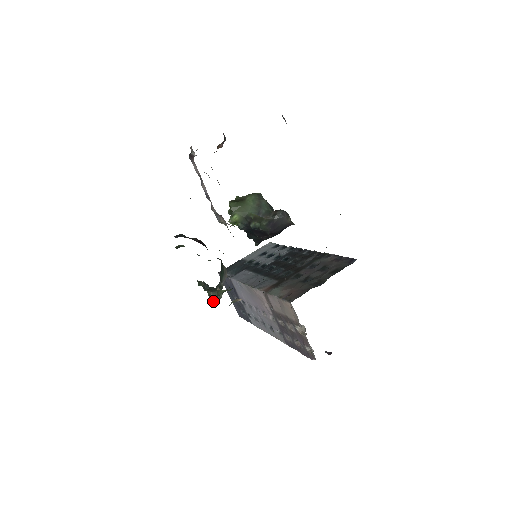
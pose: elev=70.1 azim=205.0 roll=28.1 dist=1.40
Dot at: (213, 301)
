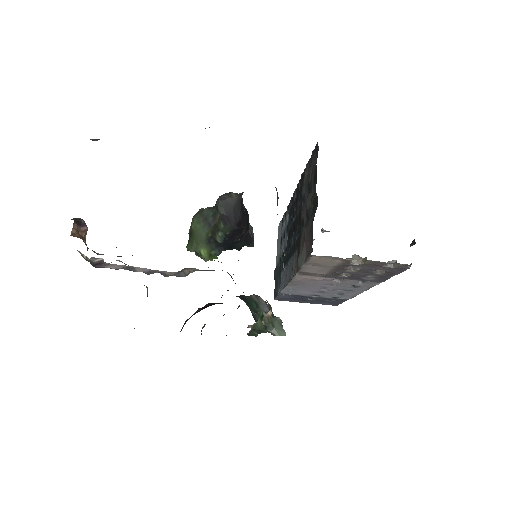
Dot at: (278, 333)
